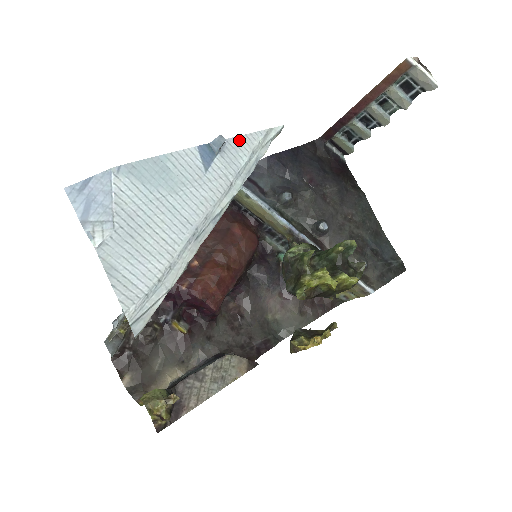
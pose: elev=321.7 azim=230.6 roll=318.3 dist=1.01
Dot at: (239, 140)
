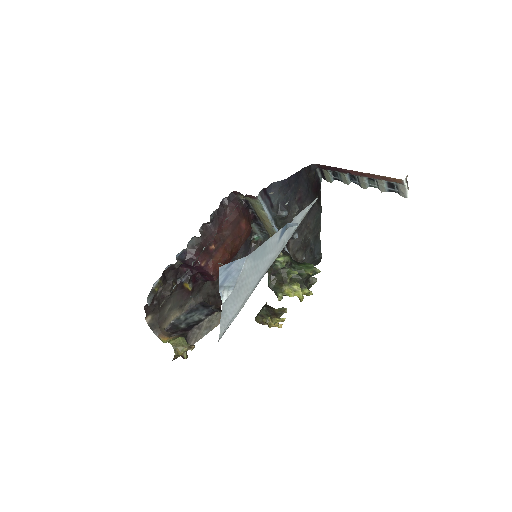
Dot at: (299, 215)
